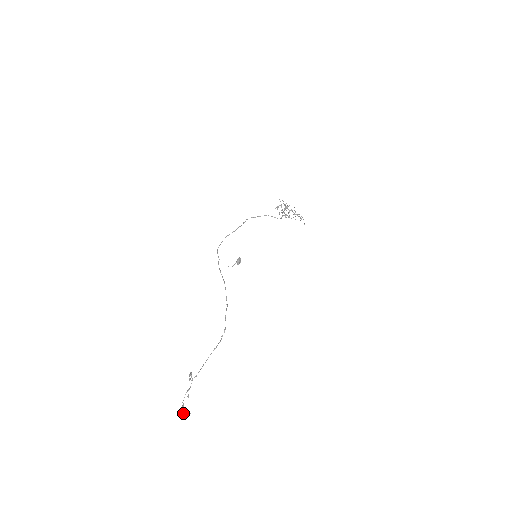
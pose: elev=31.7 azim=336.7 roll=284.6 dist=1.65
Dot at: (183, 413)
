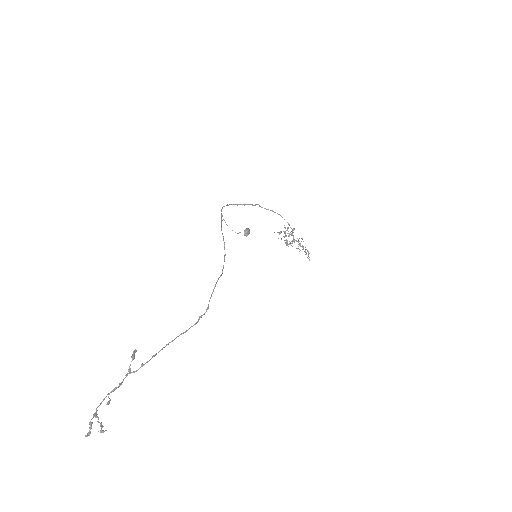
Dot at: (87, 434)
